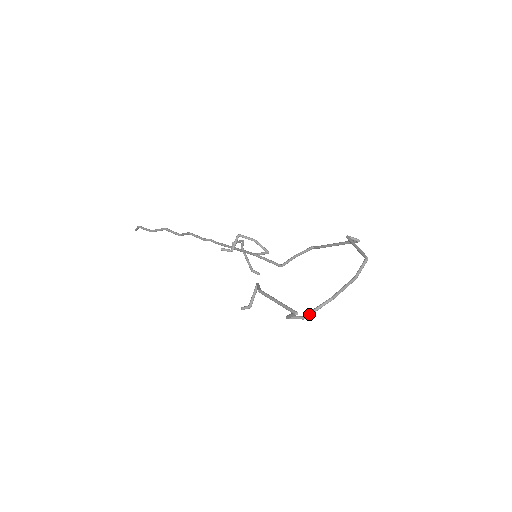
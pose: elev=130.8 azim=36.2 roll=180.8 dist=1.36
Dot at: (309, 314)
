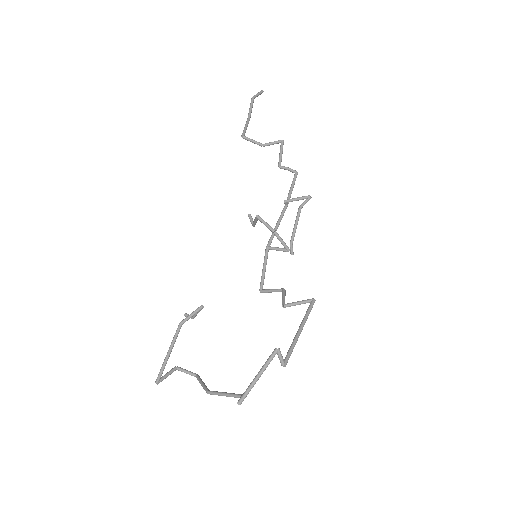
Dot at: (197, 379)
